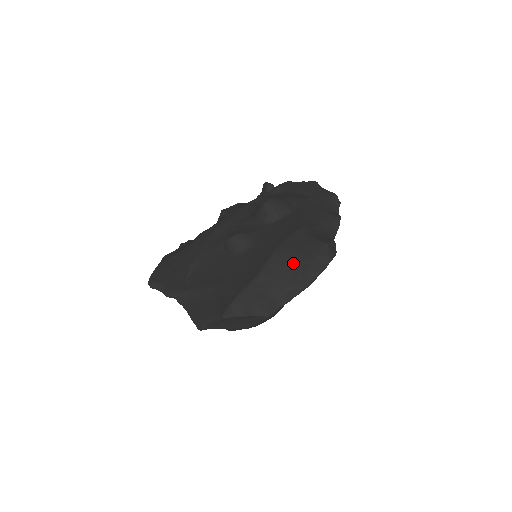
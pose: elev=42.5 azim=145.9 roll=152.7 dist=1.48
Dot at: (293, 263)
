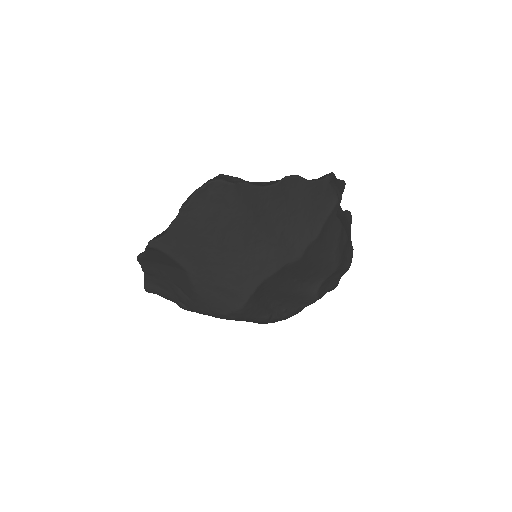
Dot at: occluded
